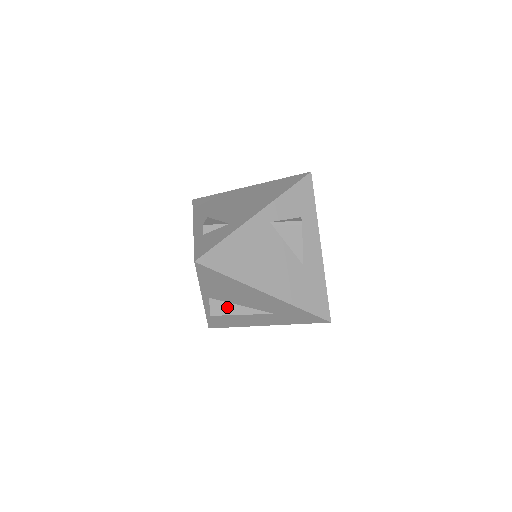
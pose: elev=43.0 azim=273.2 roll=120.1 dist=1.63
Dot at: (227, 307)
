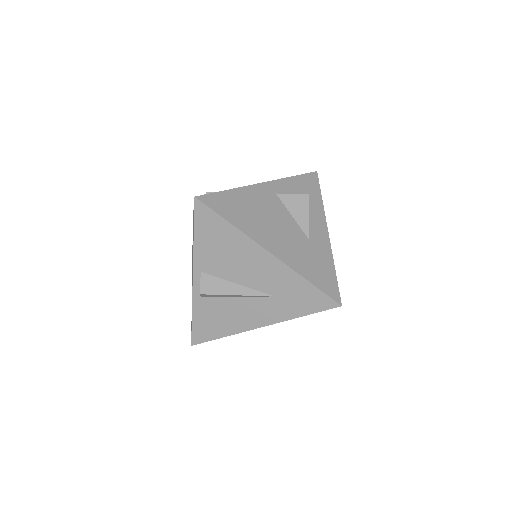
Dot at: (220, 284)
